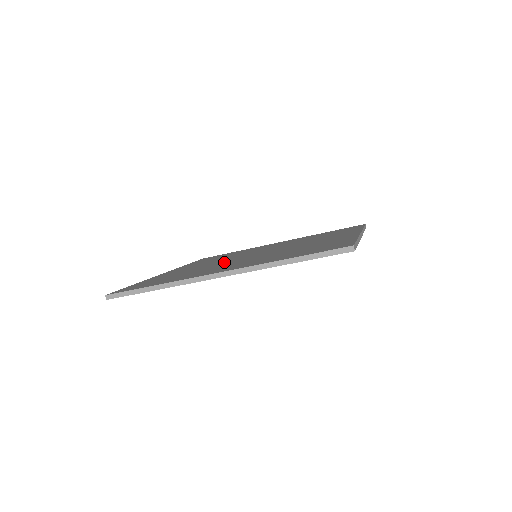
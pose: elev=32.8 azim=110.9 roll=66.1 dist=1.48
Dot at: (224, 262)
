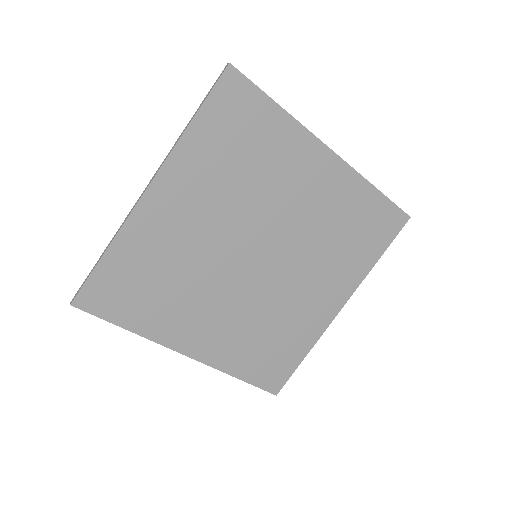
Dot at: (215, 266)
